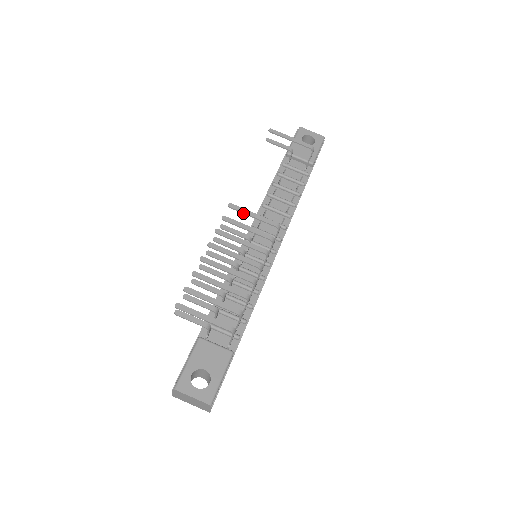
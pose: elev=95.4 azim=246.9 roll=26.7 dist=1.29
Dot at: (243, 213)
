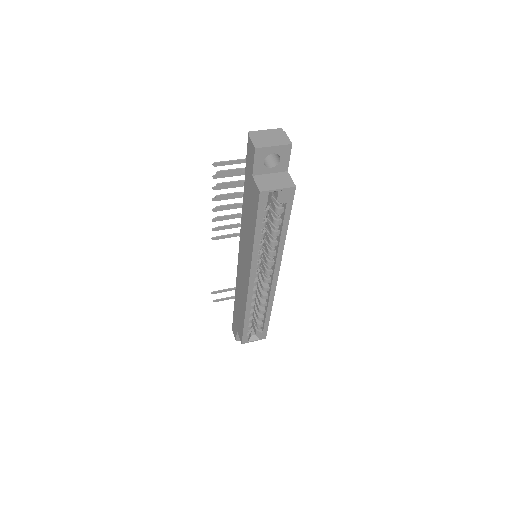
Dot at: occluded
